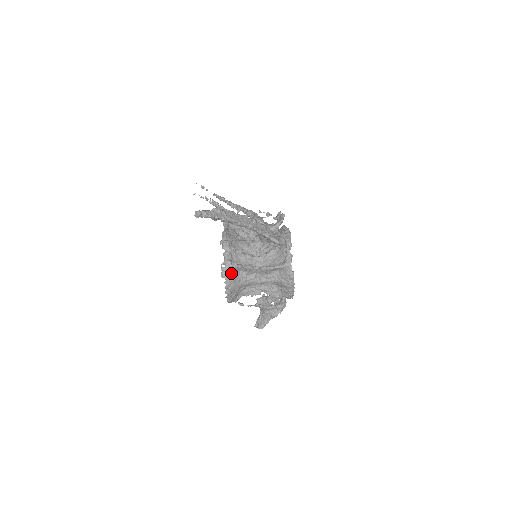
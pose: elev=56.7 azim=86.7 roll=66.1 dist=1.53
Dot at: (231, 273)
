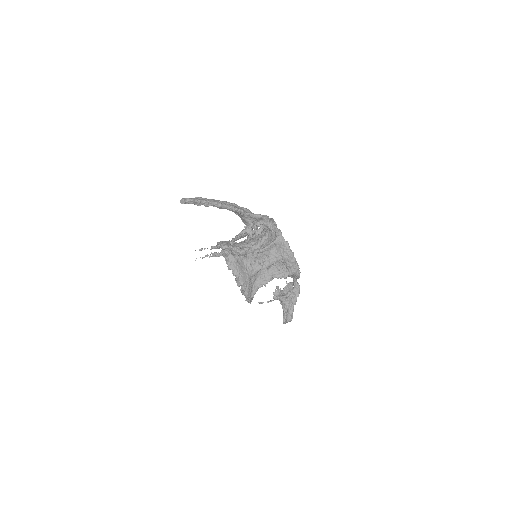
Dot at: (236, 263)
